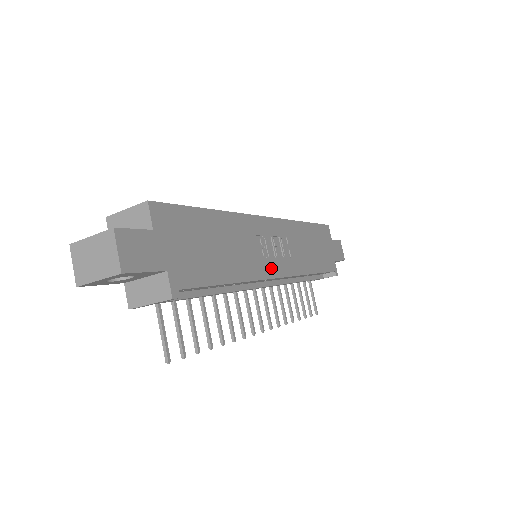
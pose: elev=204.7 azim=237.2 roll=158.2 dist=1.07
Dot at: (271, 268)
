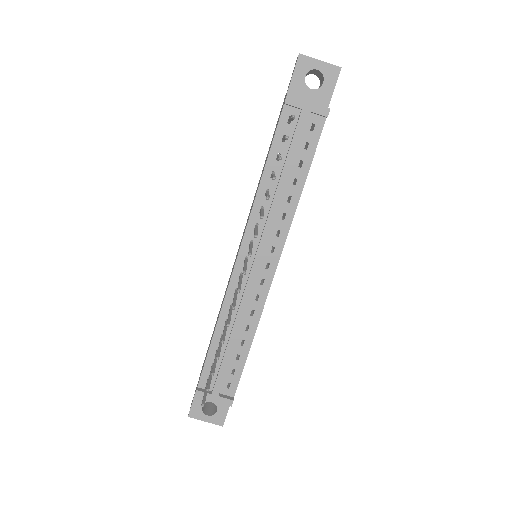
Dot at: occluded
